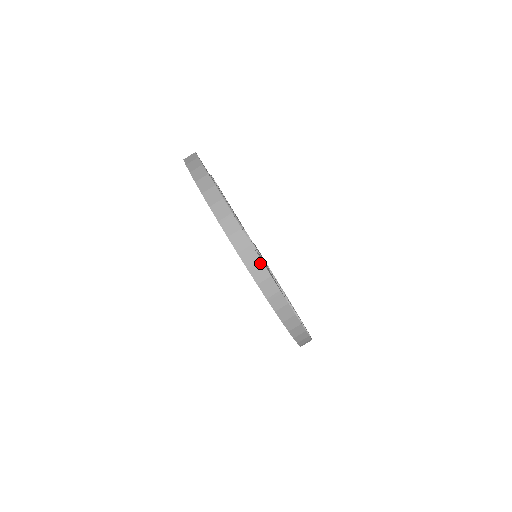
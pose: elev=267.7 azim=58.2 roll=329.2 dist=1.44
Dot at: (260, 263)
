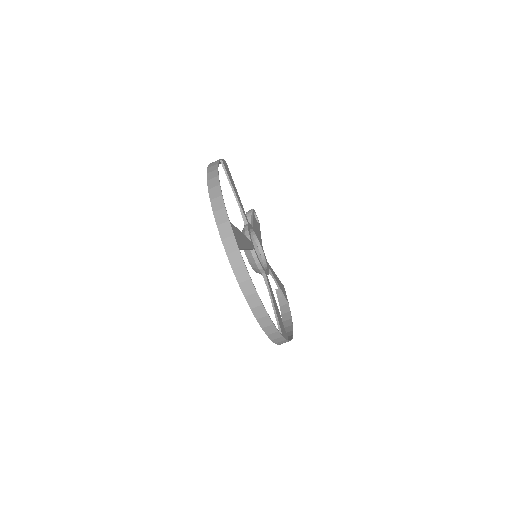
Dot at: (224, 209)
